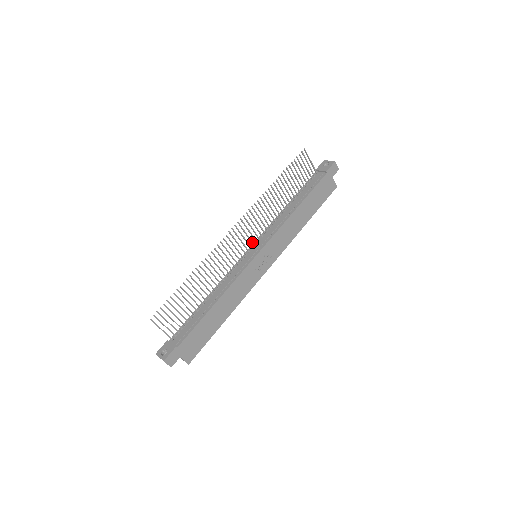
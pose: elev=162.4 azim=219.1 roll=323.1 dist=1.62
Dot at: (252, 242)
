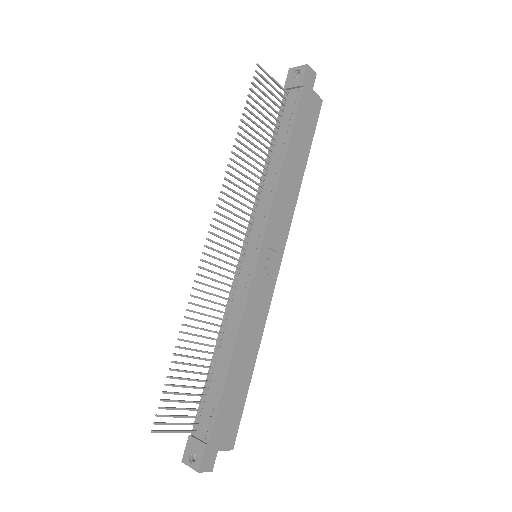
Dot at: (242, 240)
